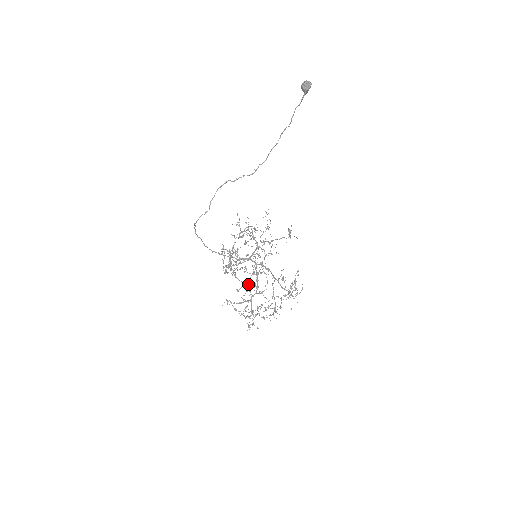
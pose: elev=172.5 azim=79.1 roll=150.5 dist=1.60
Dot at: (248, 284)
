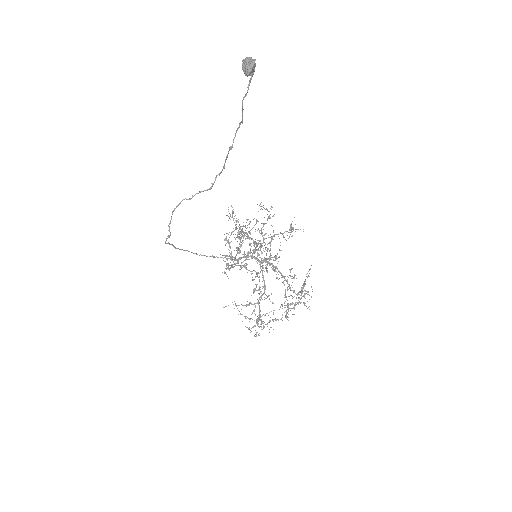
Dot at: occluded
